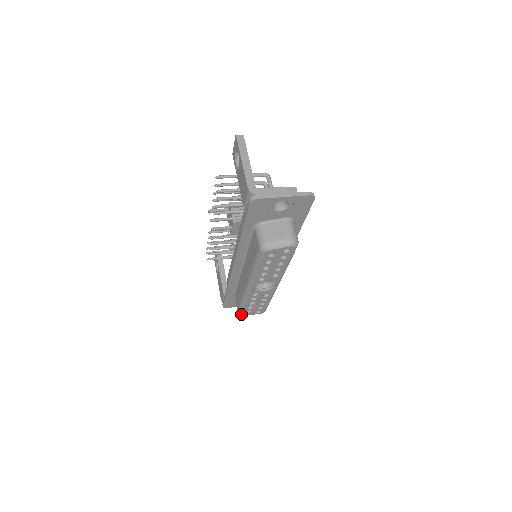
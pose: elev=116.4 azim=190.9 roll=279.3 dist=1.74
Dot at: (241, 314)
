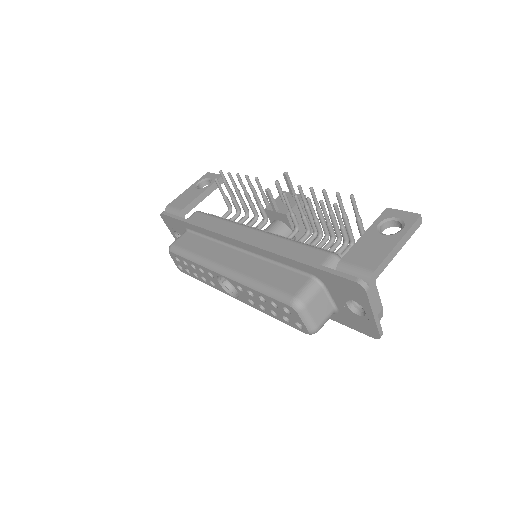
Dot at: (169, 250)
